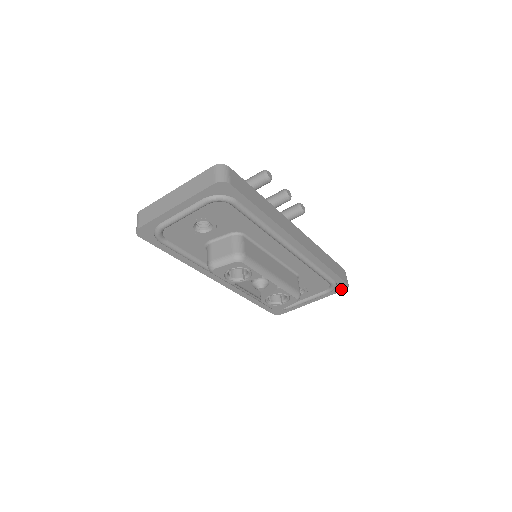
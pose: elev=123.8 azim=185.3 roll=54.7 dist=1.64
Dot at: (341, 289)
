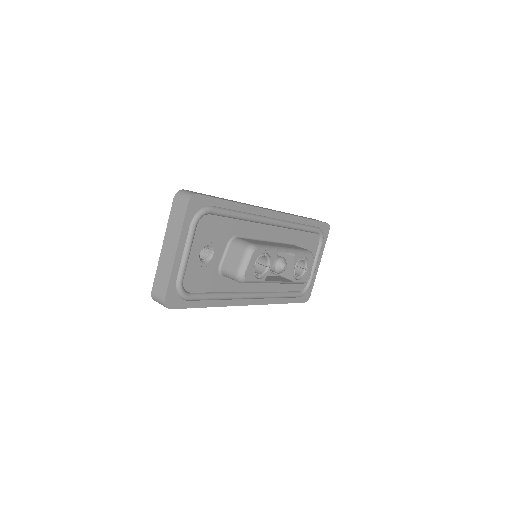
Dot at: (327, 232)
